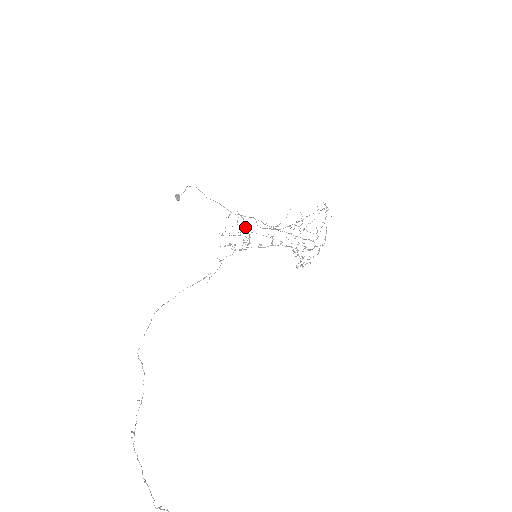
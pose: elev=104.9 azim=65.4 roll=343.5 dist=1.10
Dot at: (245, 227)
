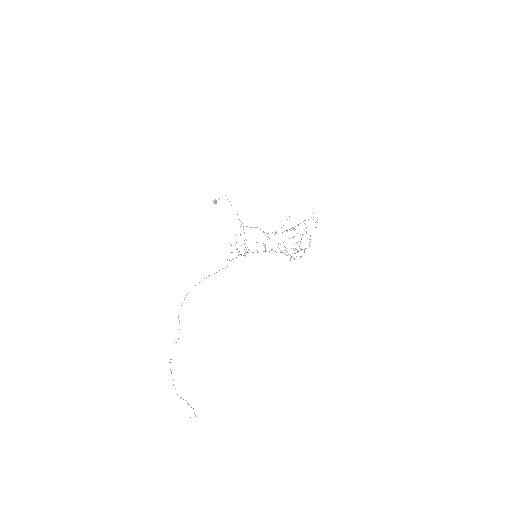
Dot at: occluded
